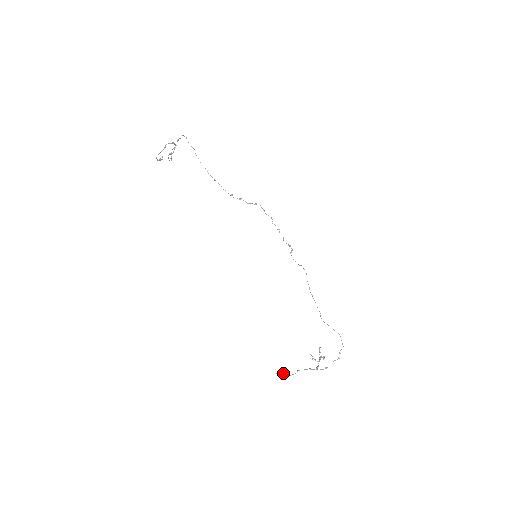
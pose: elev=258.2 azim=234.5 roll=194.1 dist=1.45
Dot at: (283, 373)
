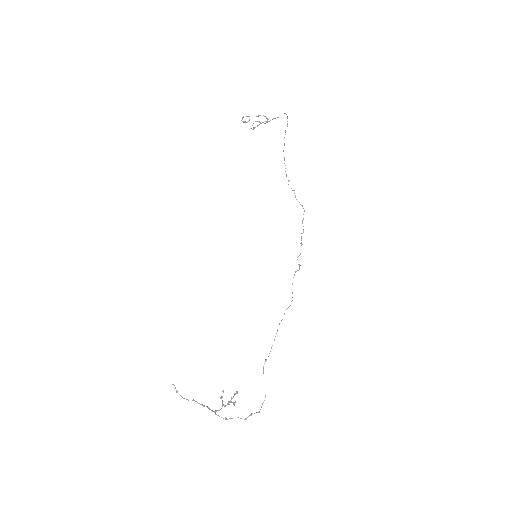
Dot at: occluded
